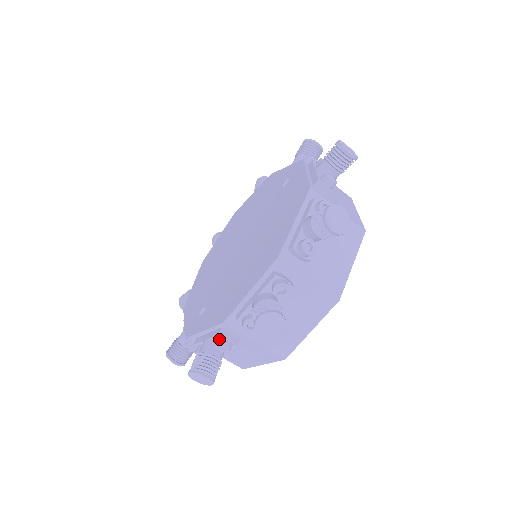
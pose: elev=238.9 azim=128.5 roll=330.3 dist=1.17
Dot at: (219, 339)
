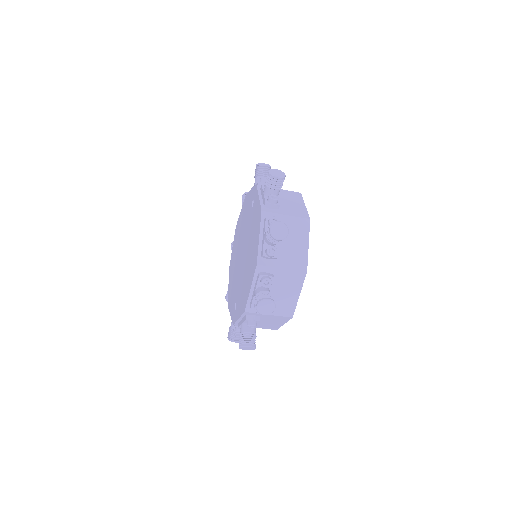
Dot at: (247, 322)
